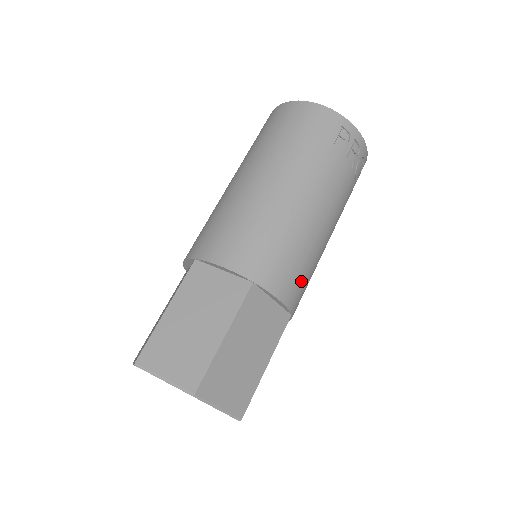
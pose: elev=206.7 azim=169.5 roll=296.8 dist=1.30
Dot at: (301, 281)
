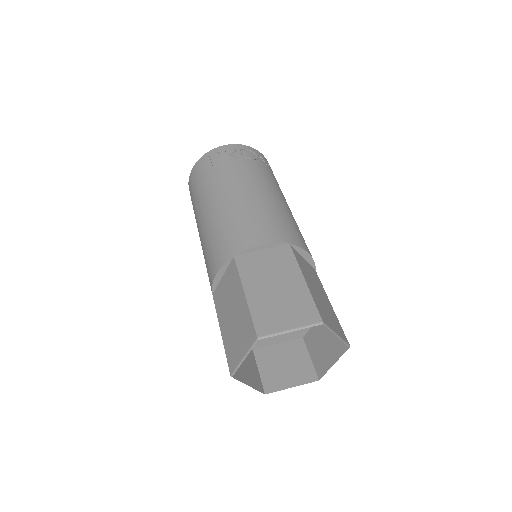
Dot at: (270, 225)
